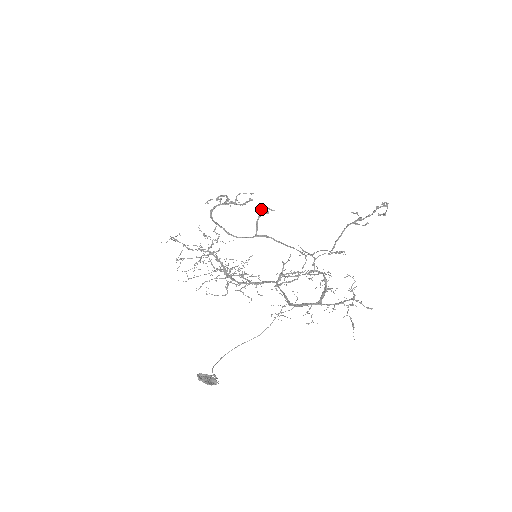
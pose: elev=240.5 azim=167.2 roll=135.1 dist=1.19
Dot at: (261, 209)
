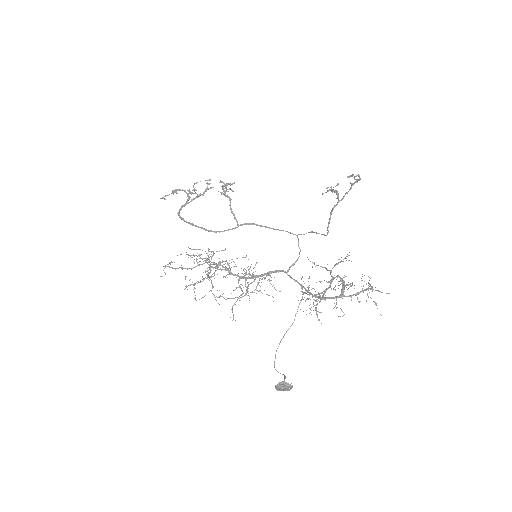
Dot at: (224, 191)
